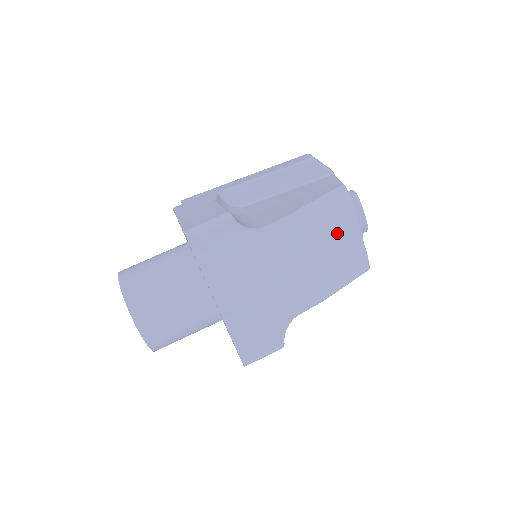
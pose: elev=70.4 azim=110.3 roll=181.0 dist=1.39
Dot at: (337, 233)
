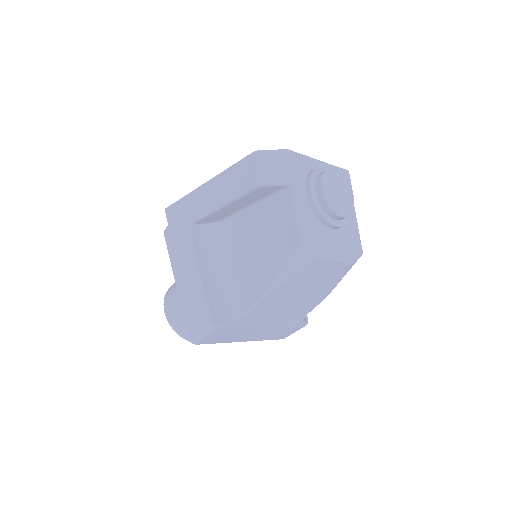
Dot at: (313, 276)
